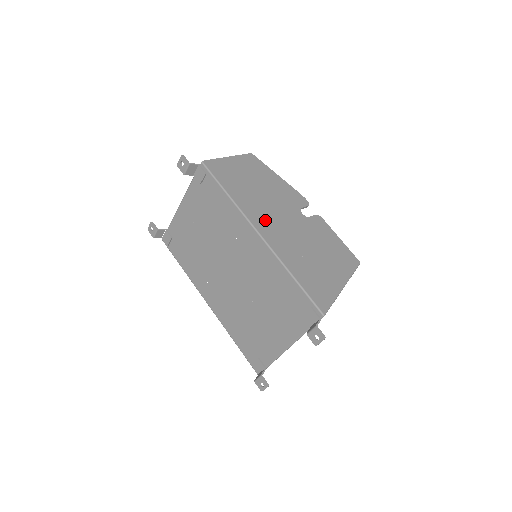
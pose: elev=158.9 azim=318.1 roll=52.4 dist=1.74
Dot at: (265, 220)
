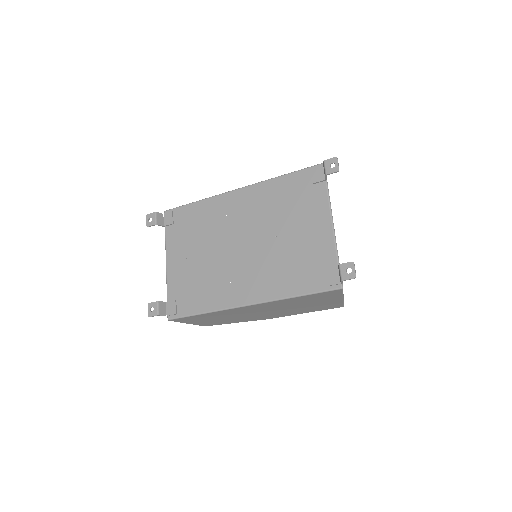
Dot at: occluded
